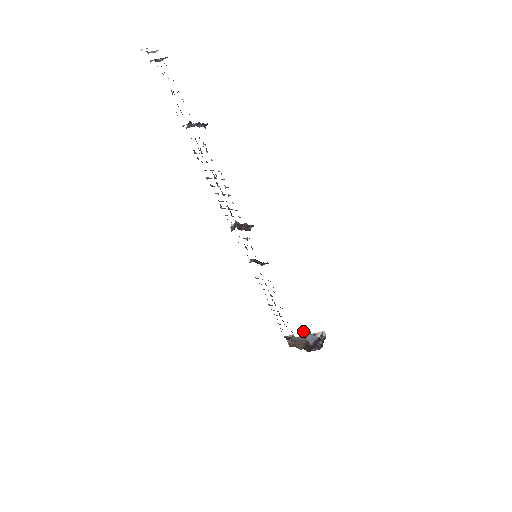
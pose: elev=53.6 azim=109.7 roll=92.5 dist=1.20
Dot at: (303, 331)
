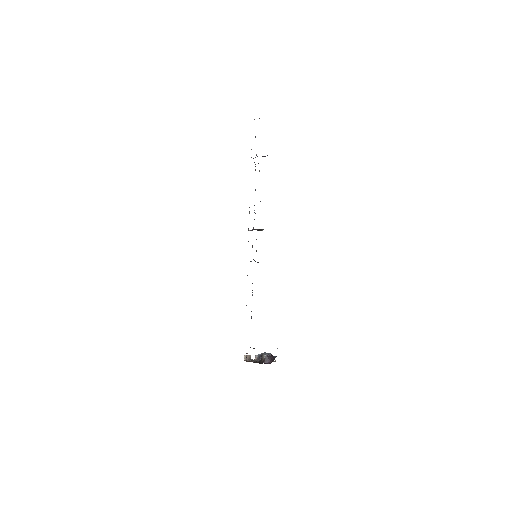
Dot at: (259, 354)
